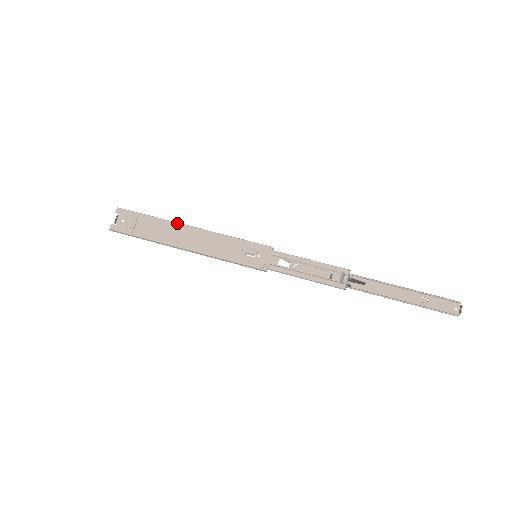
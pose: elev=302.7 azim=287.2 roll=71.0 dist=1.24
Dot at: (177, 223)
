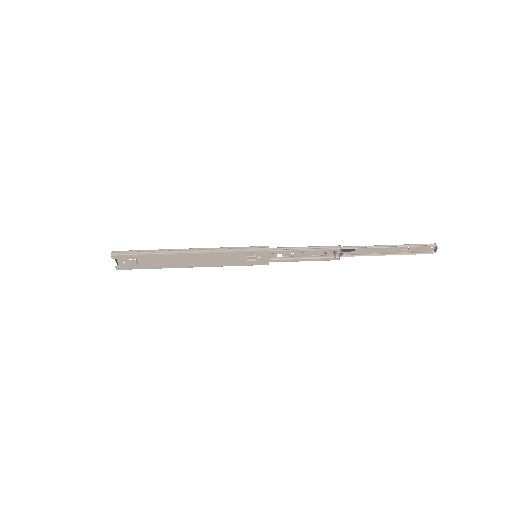
Dot at: (174, 254)
